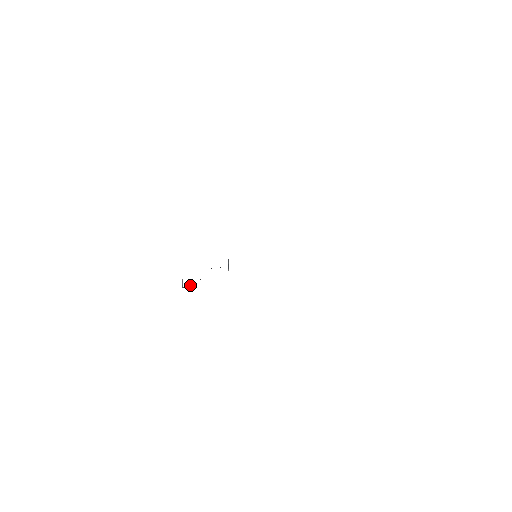
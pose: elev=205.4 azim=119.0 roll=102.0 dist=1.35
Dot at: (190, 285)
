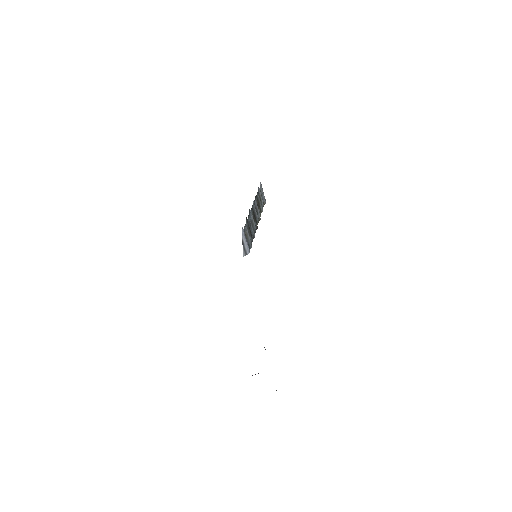
Dot at: (262, 208)
